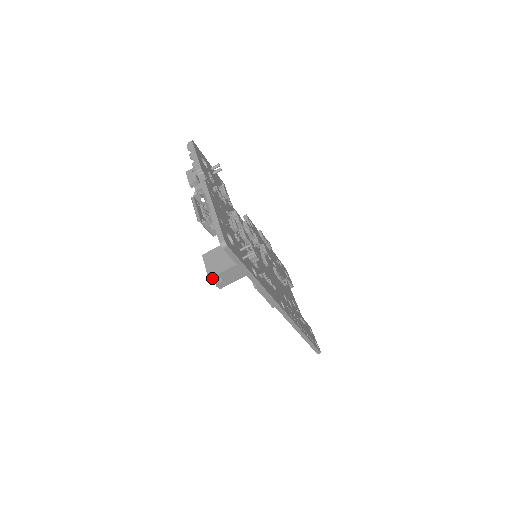
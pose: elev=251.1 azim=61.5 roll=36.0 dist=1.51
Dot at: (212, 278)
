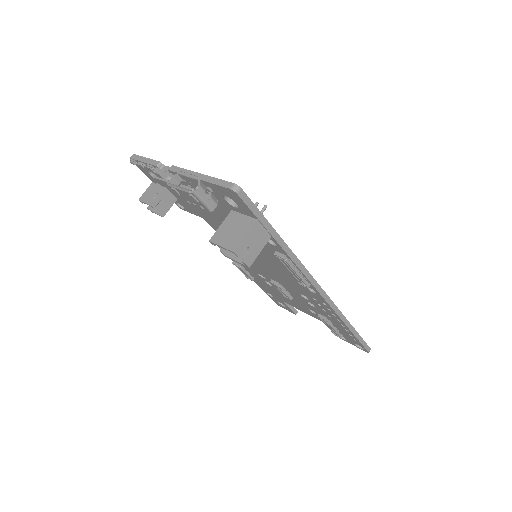
Dot at: (237, 250)
